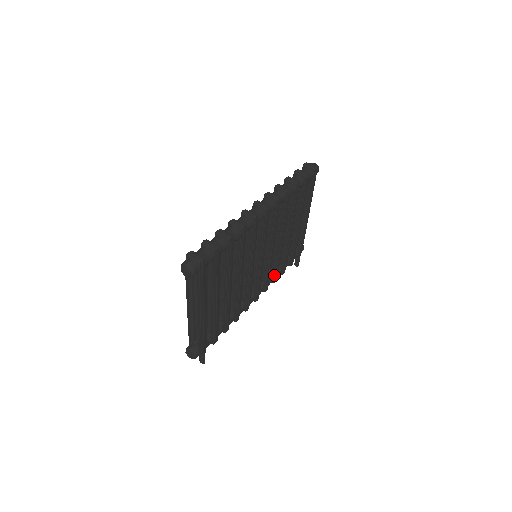
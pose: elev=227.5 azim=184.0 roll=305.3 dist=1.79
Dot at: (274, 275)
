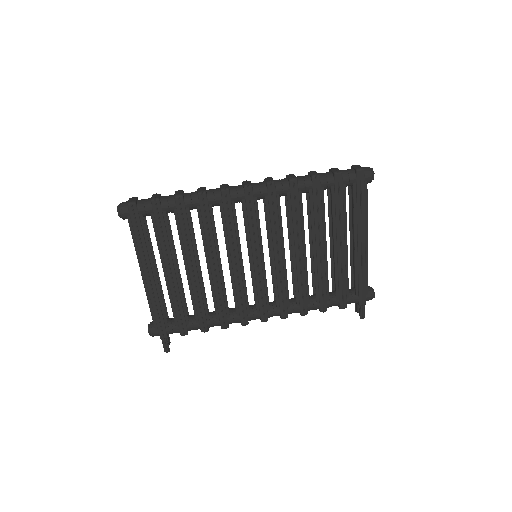
Dot at: (299, 302)
